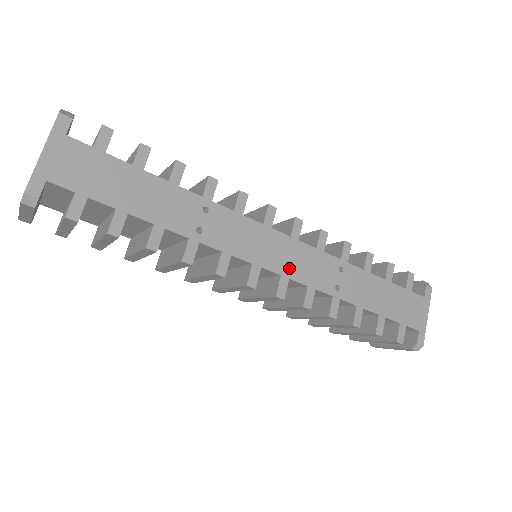
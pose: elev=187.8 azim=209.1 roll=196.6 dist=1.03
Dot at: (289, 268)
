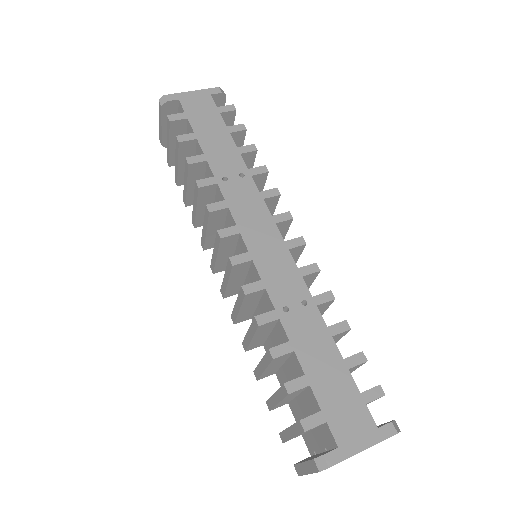
Dot at: (260, 255)
